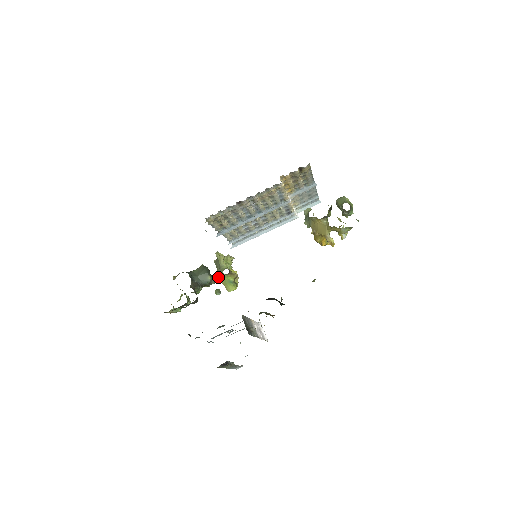
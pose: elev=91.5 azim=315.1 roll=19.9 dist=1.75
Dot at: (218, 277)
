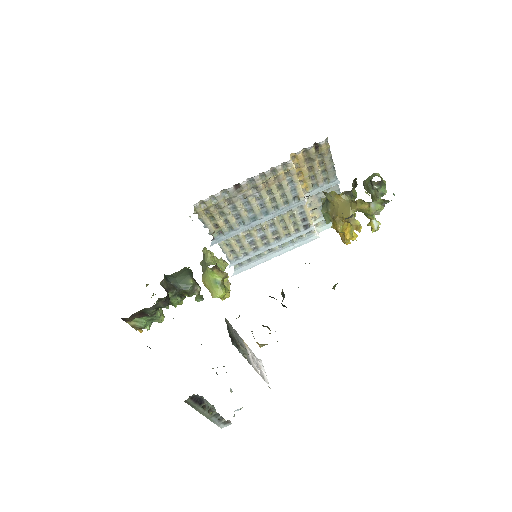
Dot at: occluded
